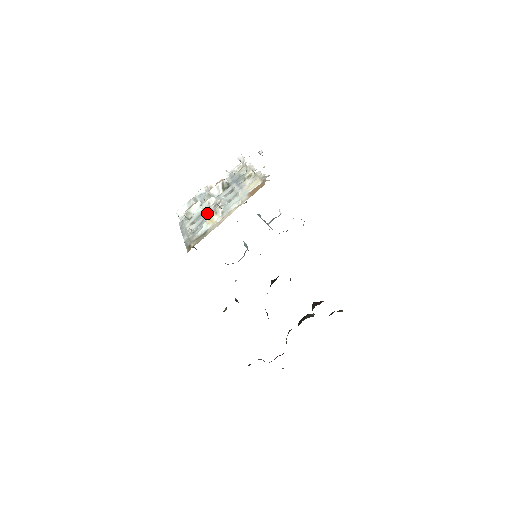
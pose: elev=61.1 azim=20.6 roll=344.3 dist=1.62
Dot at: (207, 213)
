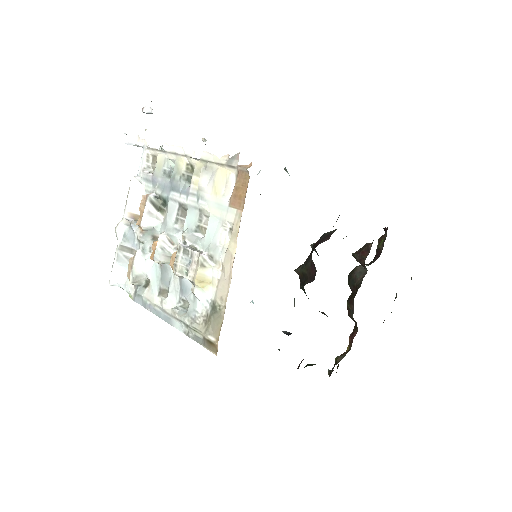
Dot at: (183, 271)
